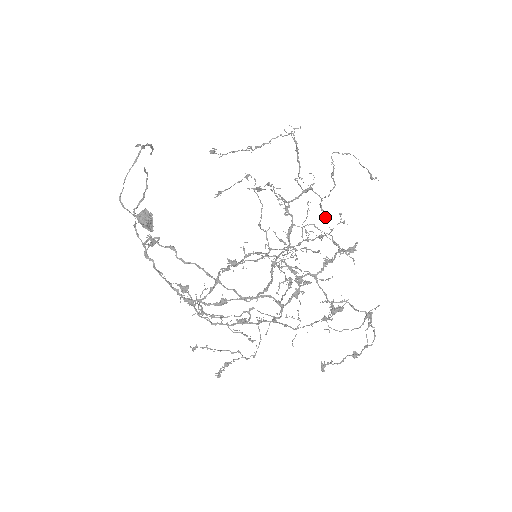
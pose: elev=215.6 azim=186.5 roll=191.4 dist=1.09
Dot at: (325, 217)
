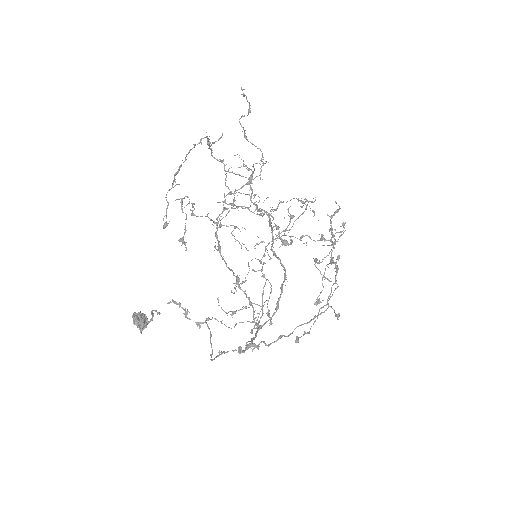
Dot at: occluded
